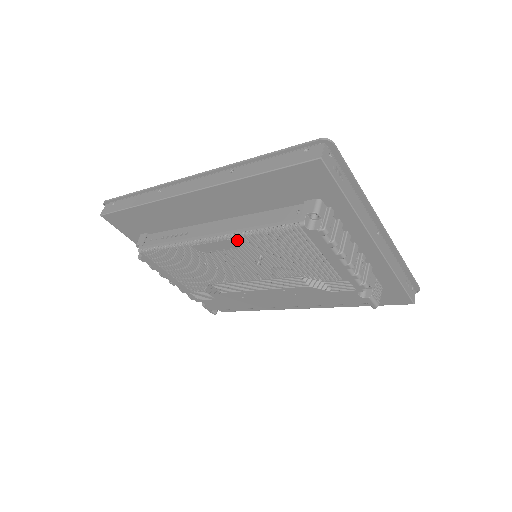
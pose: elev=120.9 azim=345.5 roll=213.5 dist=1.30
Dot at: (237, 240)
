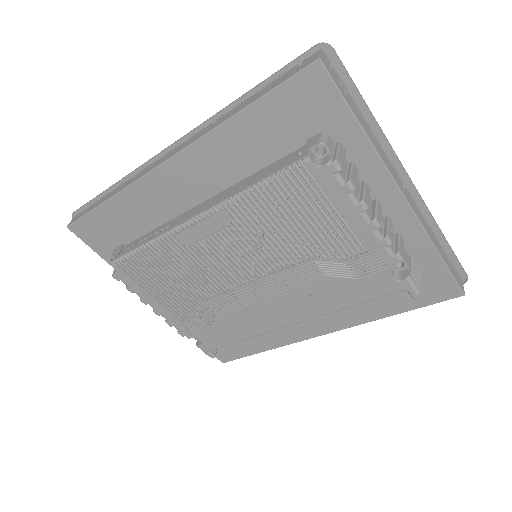
Dot at: (228, 212)
